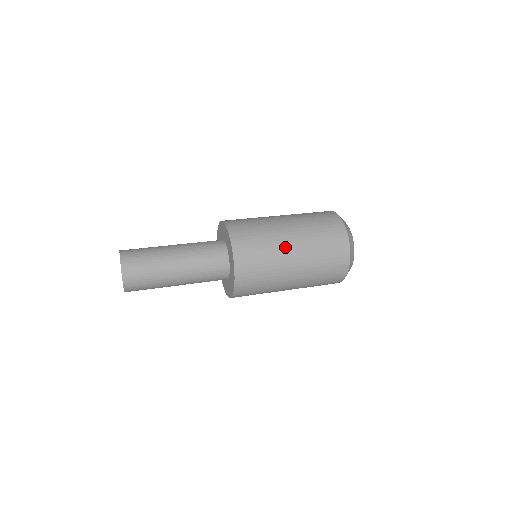
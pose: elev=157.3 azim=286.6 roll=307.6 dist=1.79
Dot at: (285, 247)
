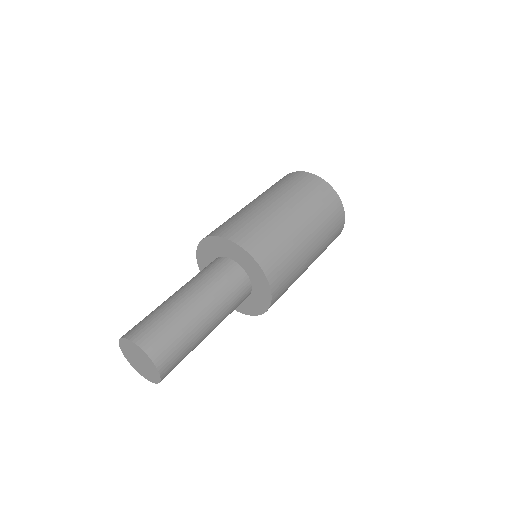
Dot at: (275, 211)
